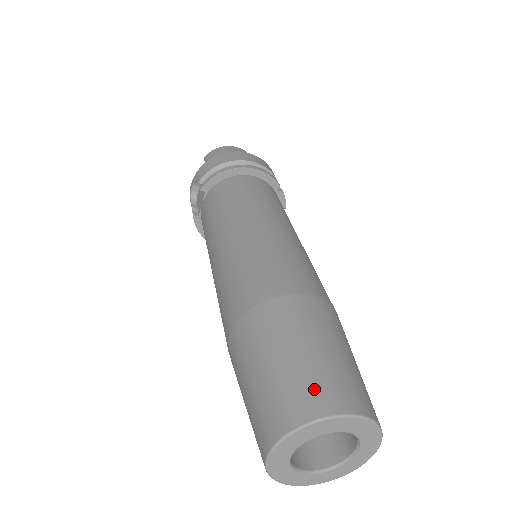
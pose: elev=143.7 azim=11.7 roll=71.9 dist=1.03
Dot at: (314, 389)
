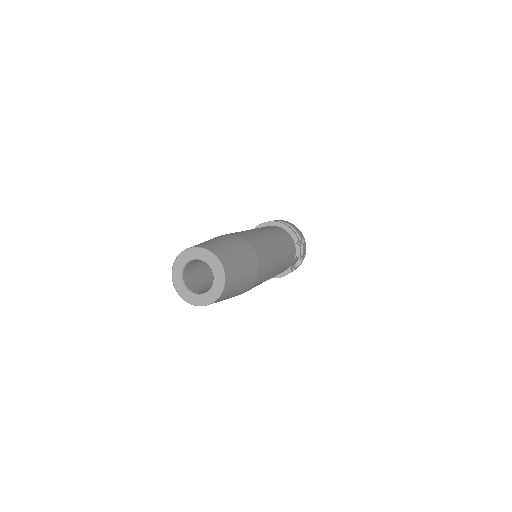
Dot at: (206, 244)
